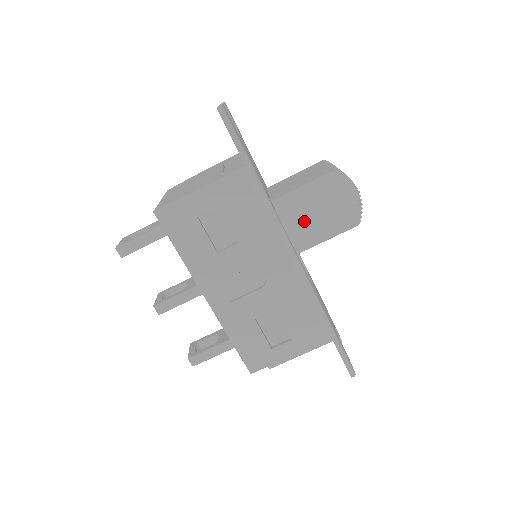
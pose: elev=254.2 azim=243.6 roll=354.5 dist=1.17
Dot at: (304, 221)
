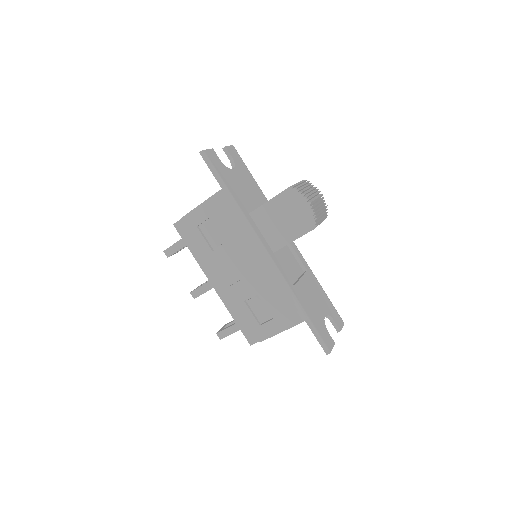
Dot at: (274, 227)
